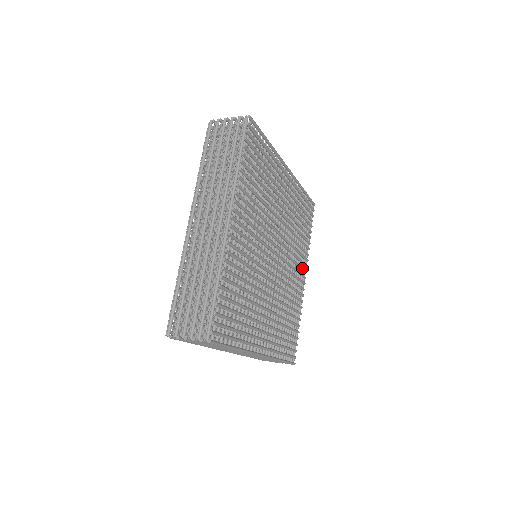
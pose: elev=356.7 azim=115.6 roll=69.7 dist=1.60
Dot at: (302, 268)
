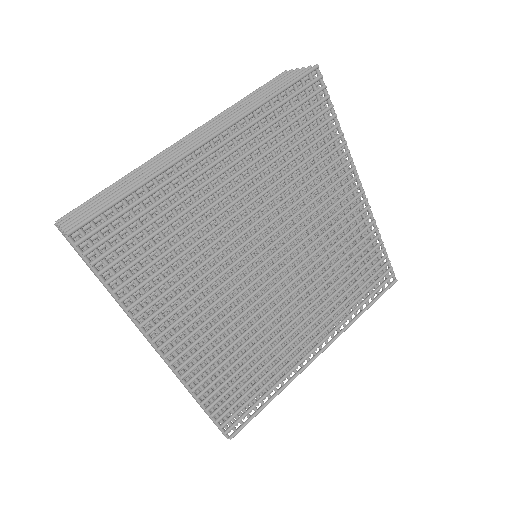
Dot at: (343, 188)
